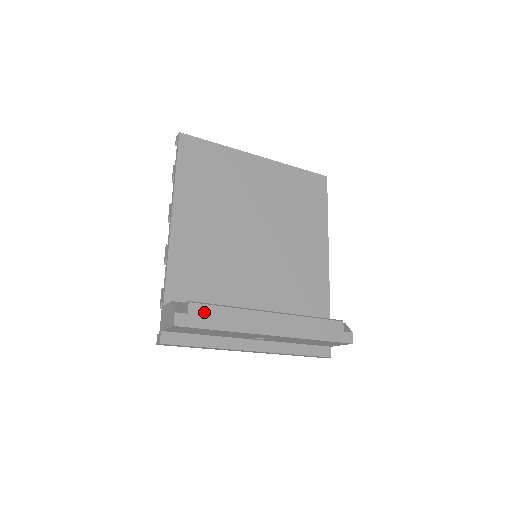
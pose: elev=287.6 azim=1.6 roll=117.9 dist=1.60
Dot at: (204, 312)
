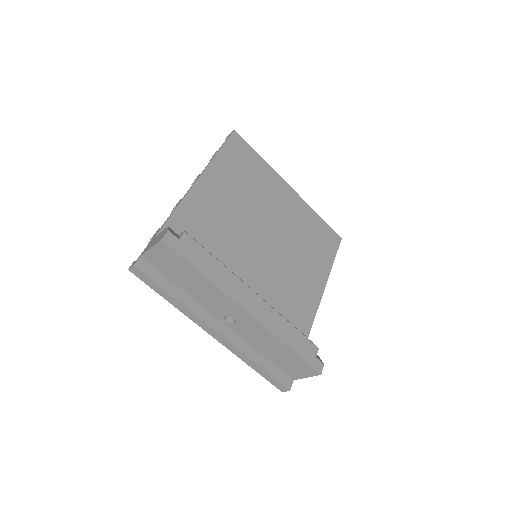
Dot at: (194, 249)
